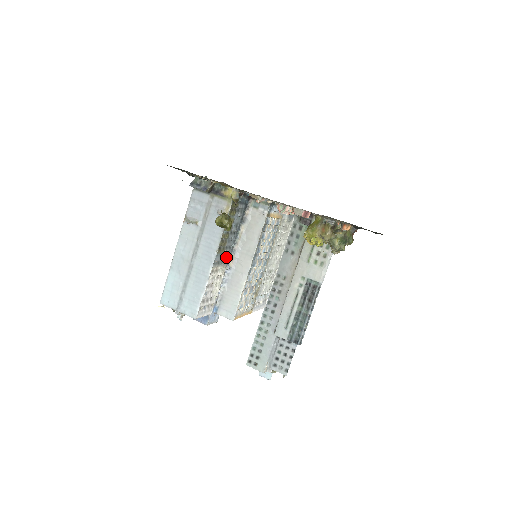
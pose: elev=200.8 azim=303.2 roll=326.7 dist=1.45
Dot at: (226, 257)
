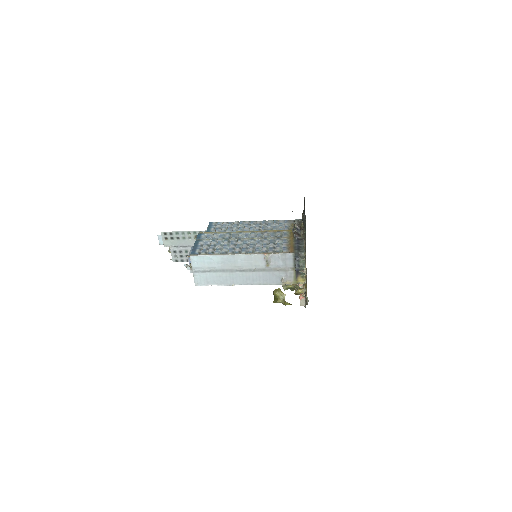
Dot at: occluded
